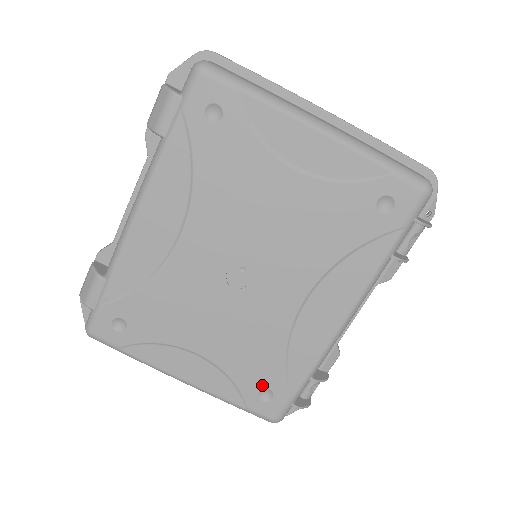
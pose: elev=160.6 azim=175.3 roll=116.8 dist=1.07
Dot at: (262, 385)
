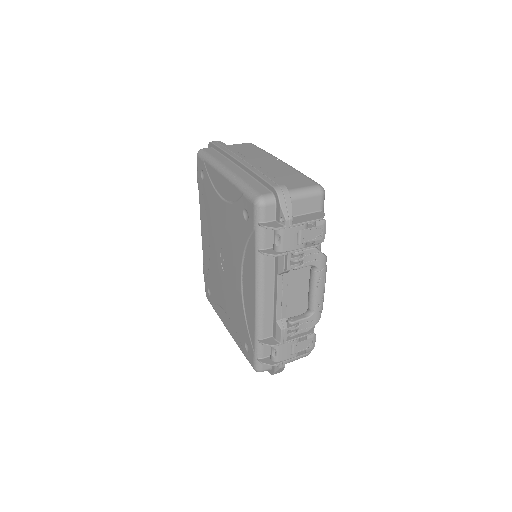
Dot at: (244, 339)
